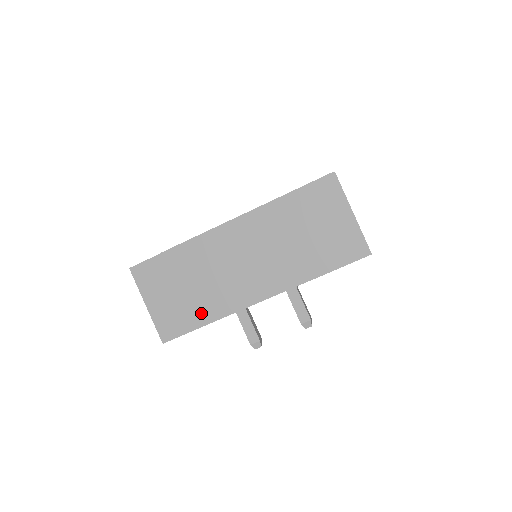
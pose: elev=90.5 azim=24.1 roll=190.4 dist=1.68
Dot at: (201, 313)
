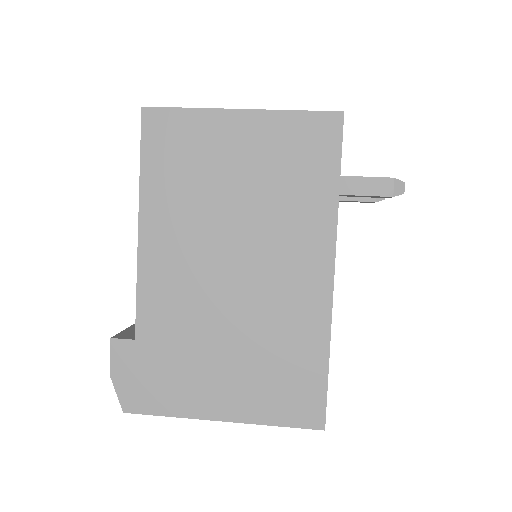
Dot at: occluded
